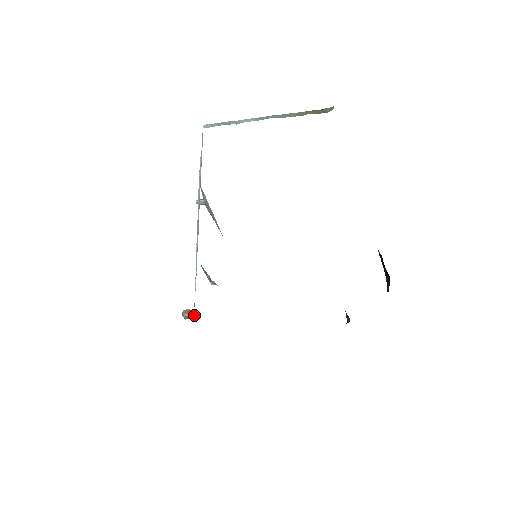
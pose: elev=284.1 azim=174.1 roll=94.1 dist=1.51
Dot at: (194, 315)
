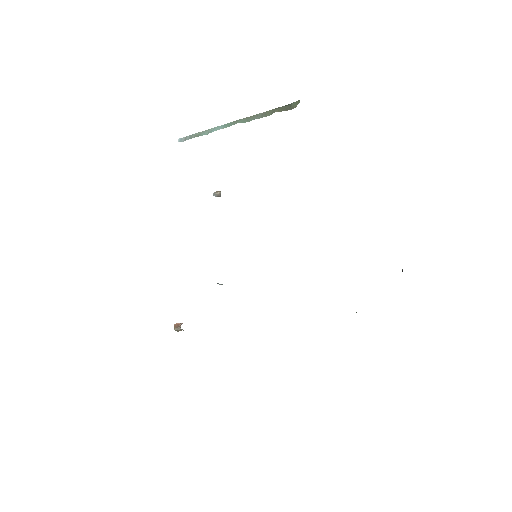
Dot at: (182, 329)
